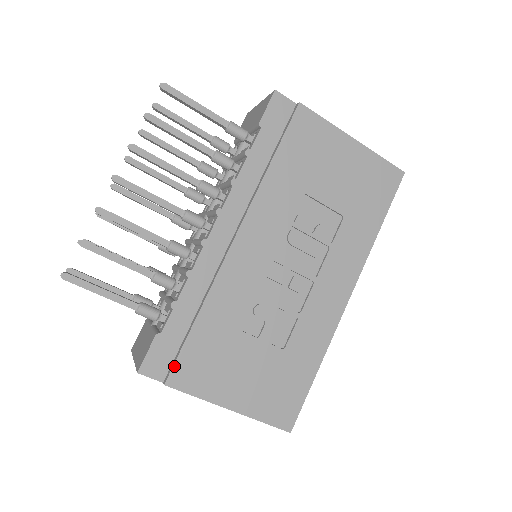
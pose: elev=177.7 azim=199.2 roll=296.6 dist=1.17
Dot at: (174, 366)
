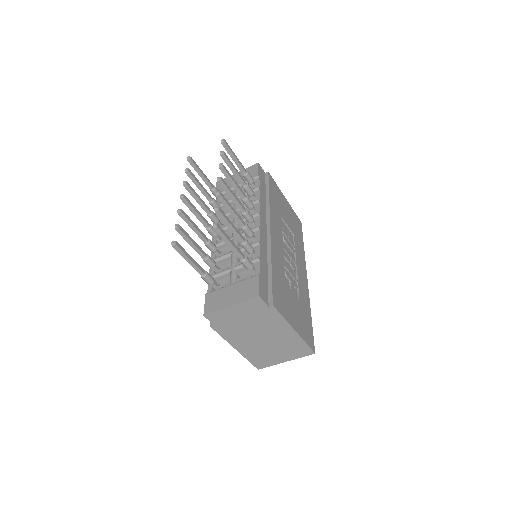
Dot at: (273, 294)
